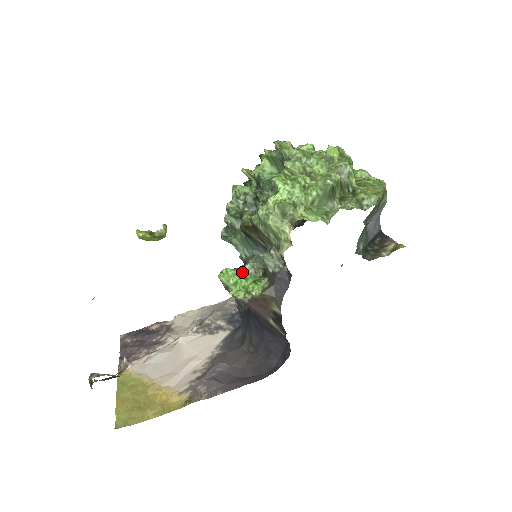
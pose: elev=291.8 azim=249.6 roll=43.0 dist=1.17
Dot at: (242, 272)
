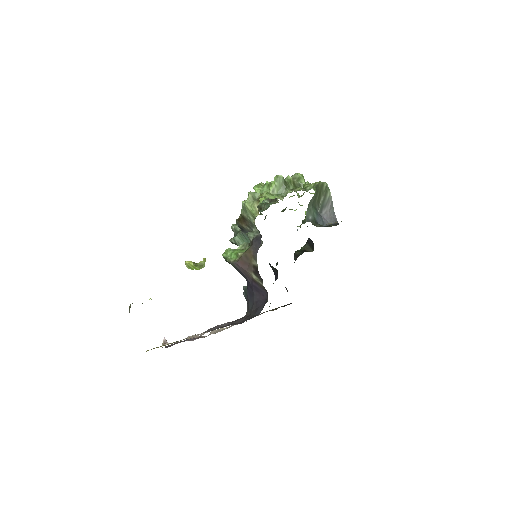
Dot at: (236, 249)
